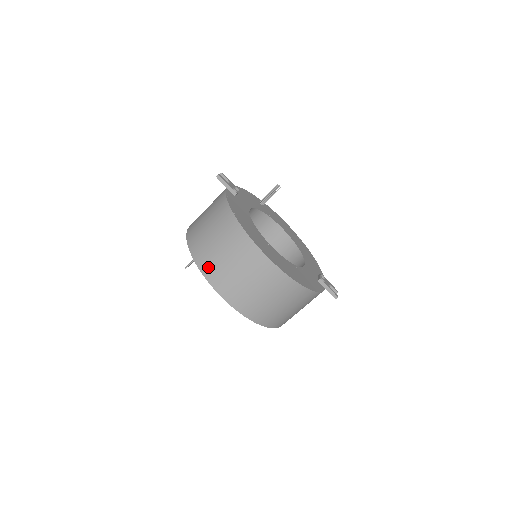
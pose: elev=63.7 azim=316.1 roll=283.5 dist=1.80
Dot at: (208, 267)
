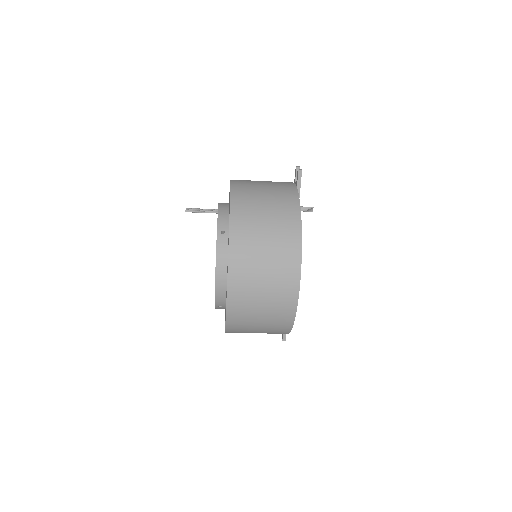
Dot at: (240, 252)
